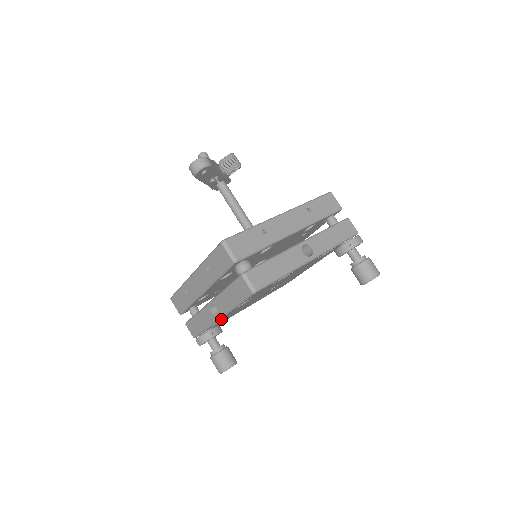
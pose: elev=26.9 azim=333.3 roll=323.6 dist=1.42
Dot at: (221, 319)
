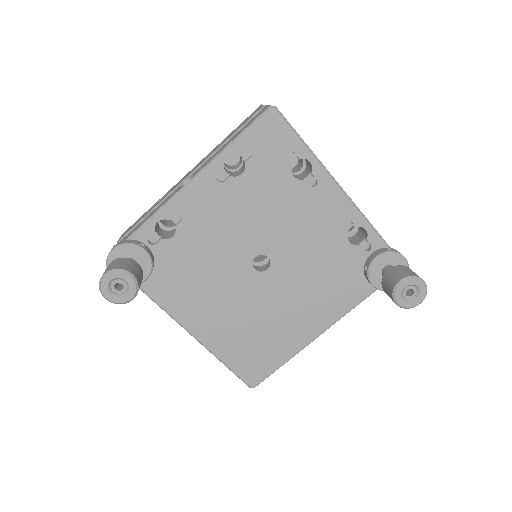
Dot at: (180, 208)
